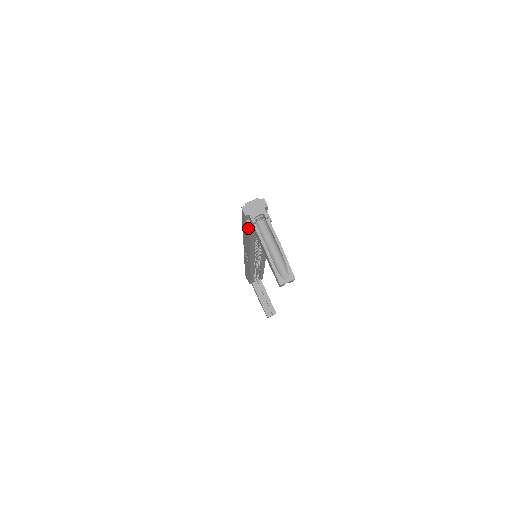
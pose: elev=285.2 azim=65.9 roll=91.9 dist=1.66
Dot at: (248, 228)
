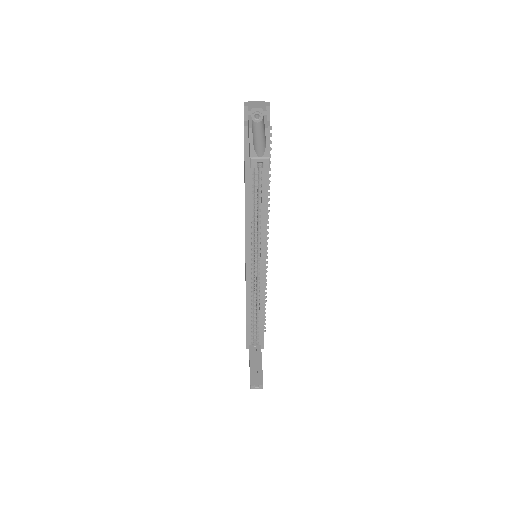
Dot at: (244, 130)
